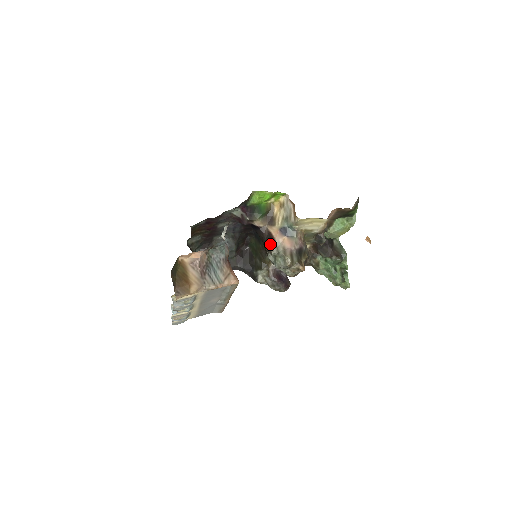
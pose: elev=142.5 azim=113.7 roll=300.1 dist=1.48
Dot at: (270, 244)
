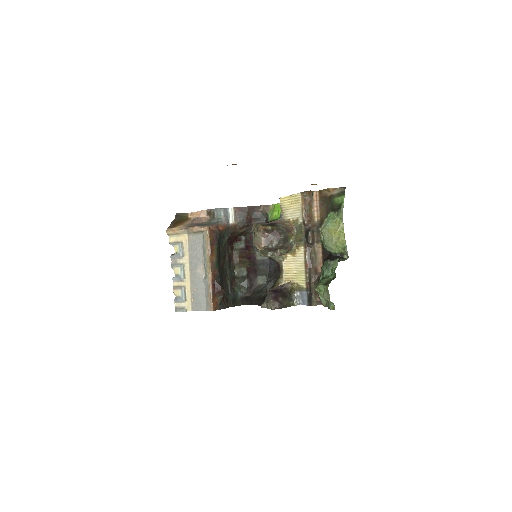
Dot at: occluded
